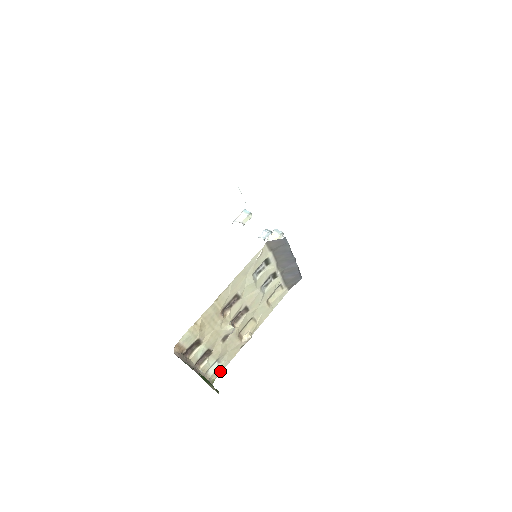
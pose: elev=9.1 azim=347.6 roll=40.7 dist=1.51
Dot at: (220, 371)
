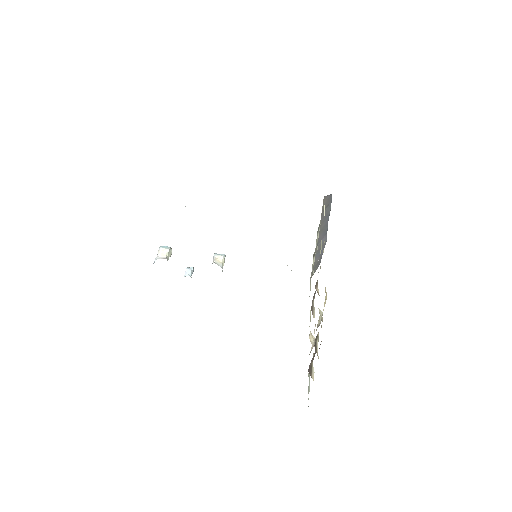
Dot at: occluded
